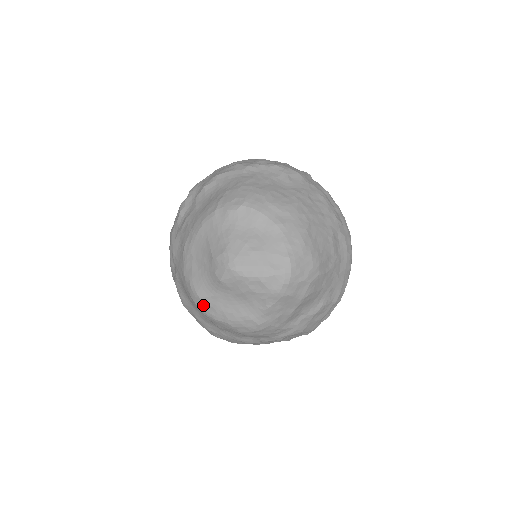
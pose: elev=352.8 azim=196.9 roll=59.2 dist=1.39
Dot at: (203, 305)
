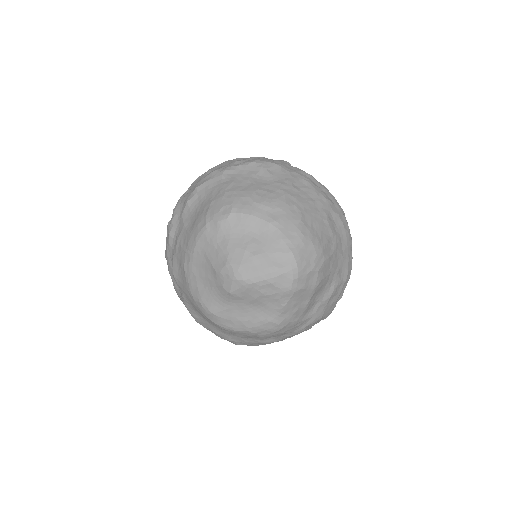
Dot at: (219, 320)
